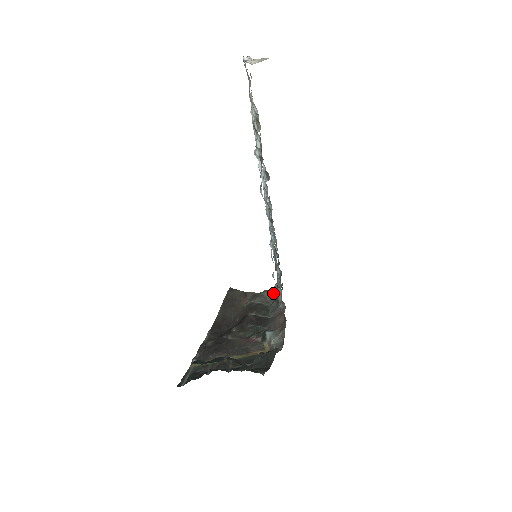
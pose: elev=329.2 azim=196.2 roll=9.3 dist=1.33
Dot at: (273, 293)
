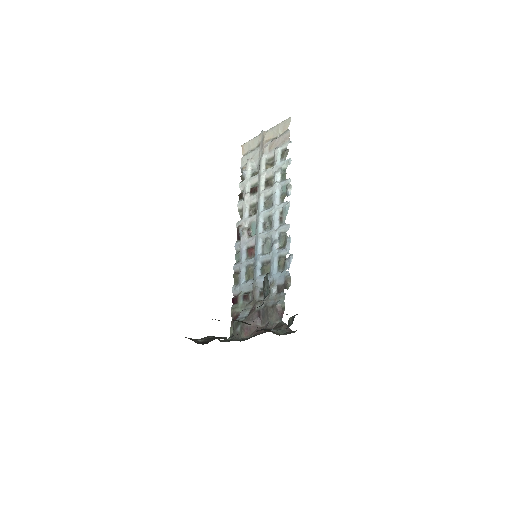
Dot at: (221, 340)
